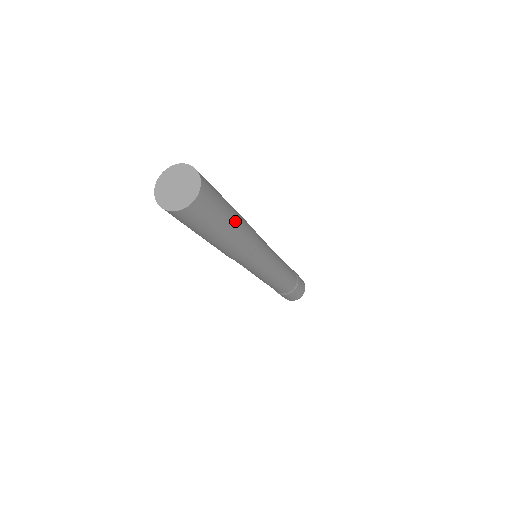
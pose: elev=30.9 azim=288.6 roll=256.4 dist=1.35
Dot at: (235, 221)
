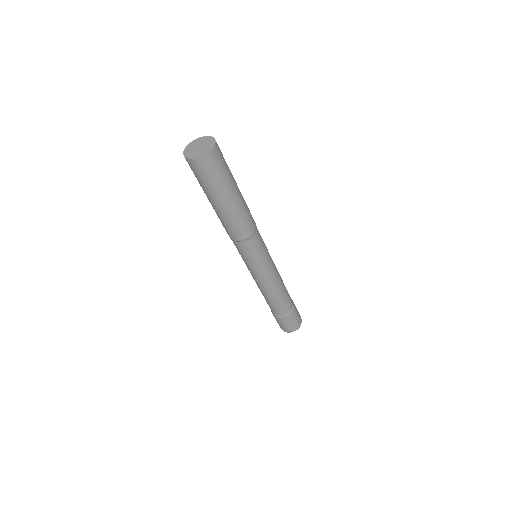
Dot at: (238, 195)
